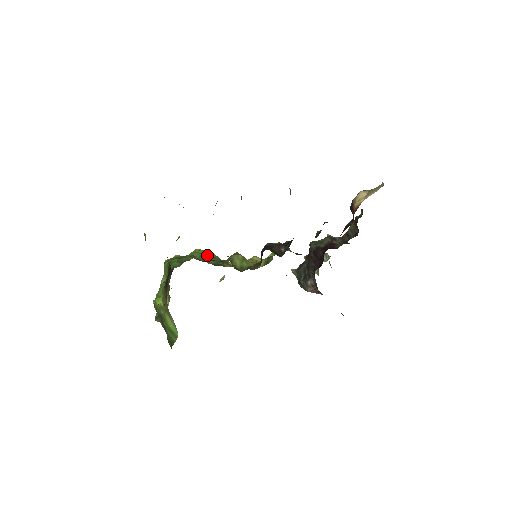
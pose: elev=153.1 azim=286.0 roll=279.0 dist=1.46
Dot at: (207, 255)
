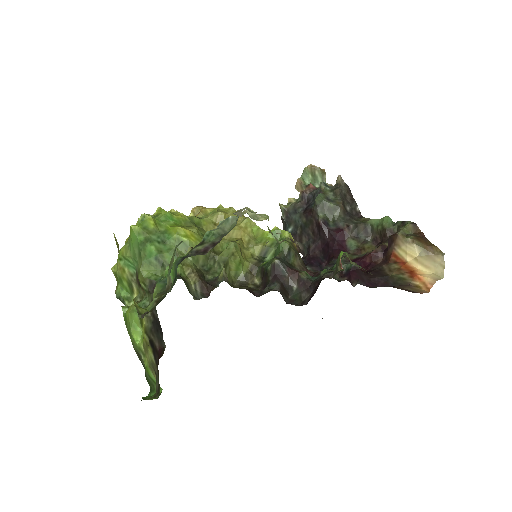
Dot at: occluded
